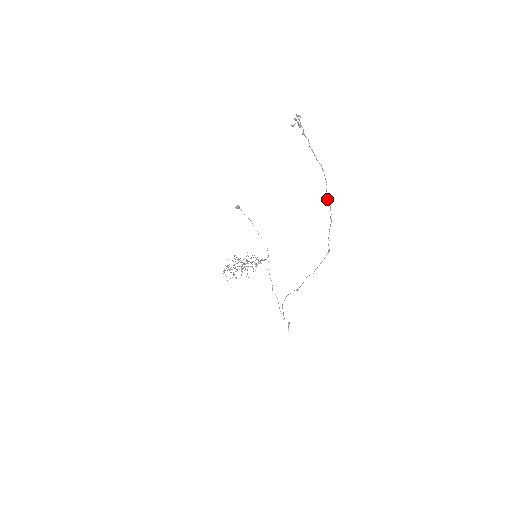
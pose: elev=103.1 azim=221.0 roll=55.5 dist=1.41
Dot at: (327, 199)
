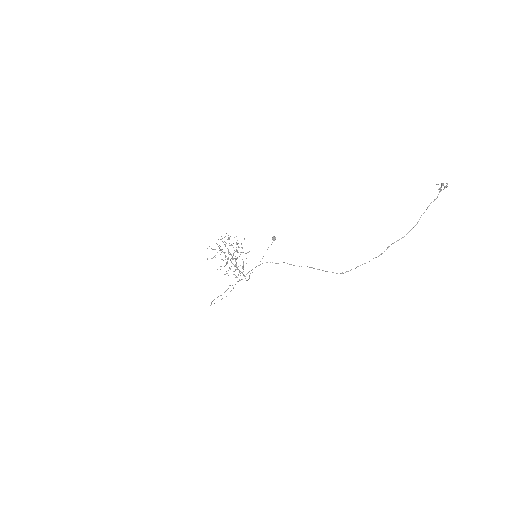
Dot at: (389, 246)
